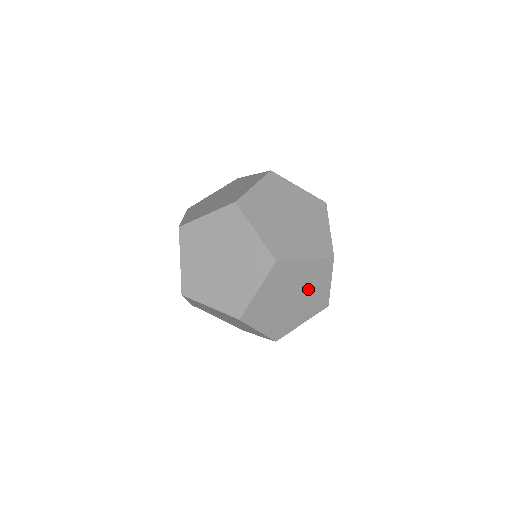
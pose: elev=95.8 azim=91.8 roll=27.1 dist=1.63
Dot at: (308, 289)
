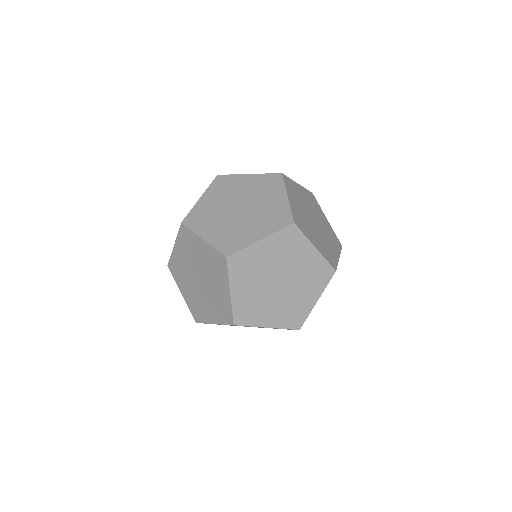
Dot at: occluded
